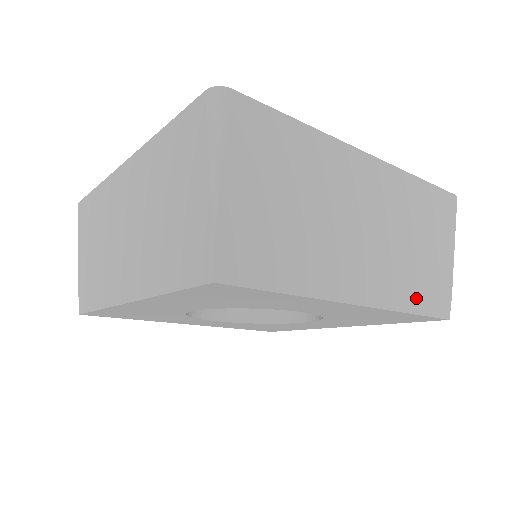
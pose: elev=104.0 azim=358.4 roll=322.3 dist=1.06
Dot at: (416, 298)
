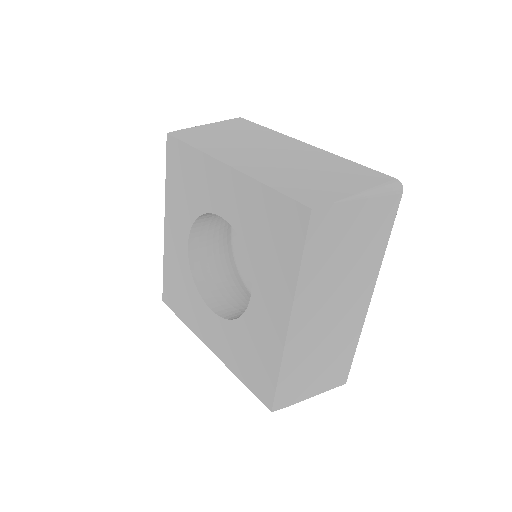
Dot at: (283, 185)
